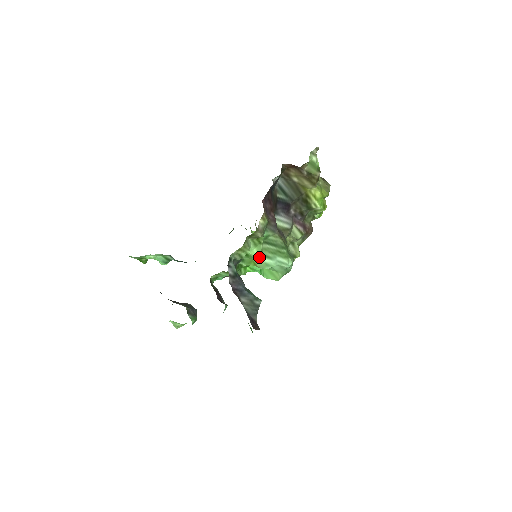
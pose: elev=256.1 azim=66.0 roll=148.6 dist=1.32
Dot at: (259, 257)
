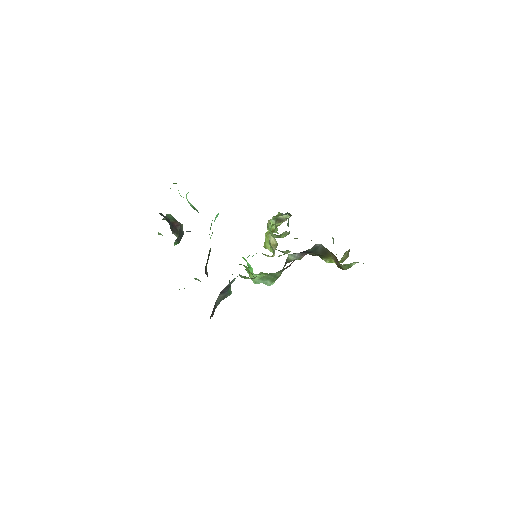
Dot at: (256, 278)
